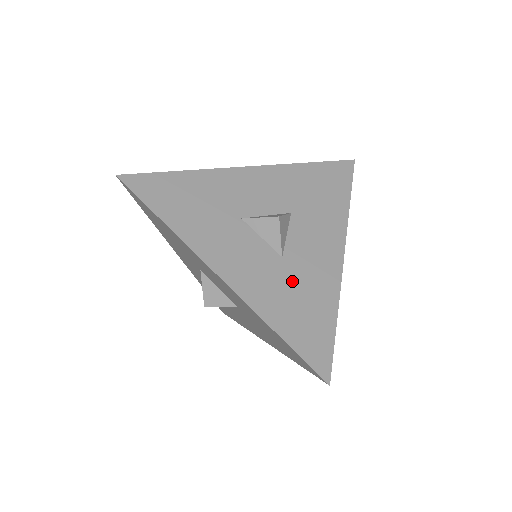
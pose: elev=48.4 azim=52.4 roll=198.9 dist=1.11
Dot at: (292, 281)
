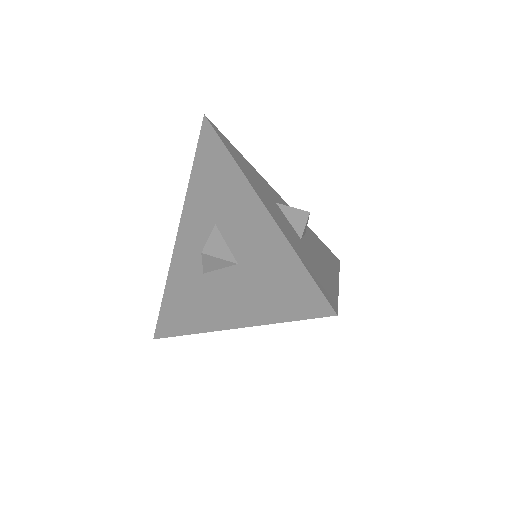
Dot at: (308, 252)
